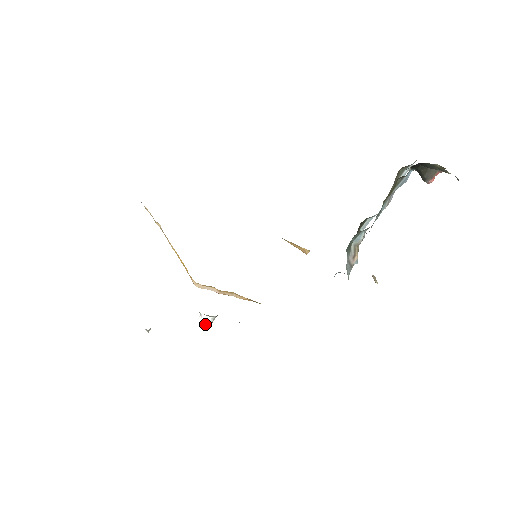
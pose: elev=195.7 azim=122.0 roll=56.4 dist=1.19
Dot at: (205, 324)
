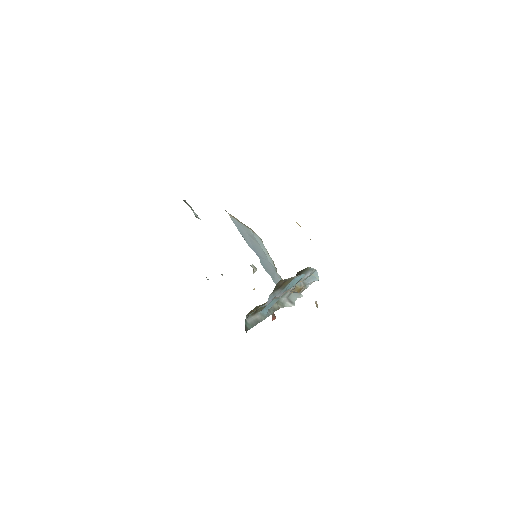
Dot at: occluded
